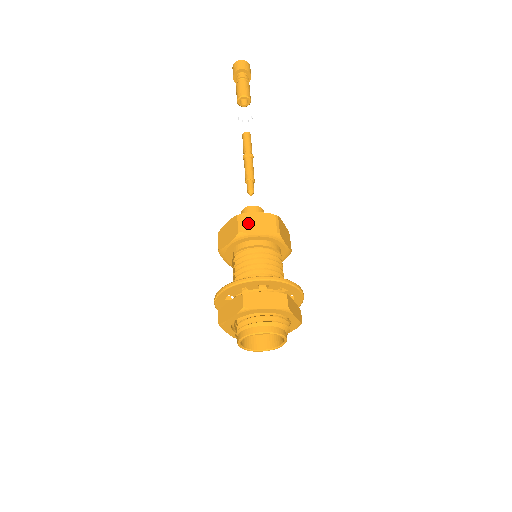
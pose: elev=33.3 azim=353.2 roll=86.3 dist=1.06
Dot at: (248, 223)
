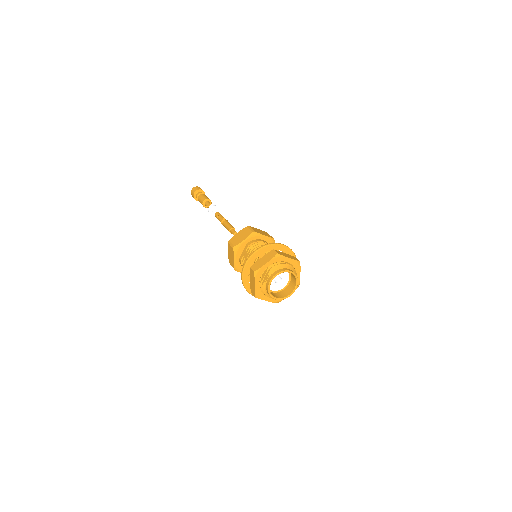
Dot at: (256, 230)
